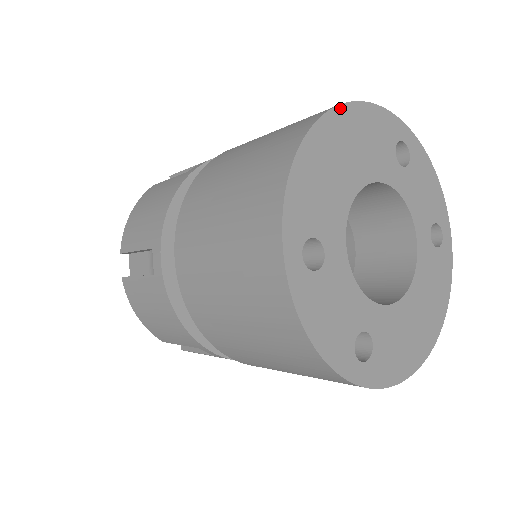
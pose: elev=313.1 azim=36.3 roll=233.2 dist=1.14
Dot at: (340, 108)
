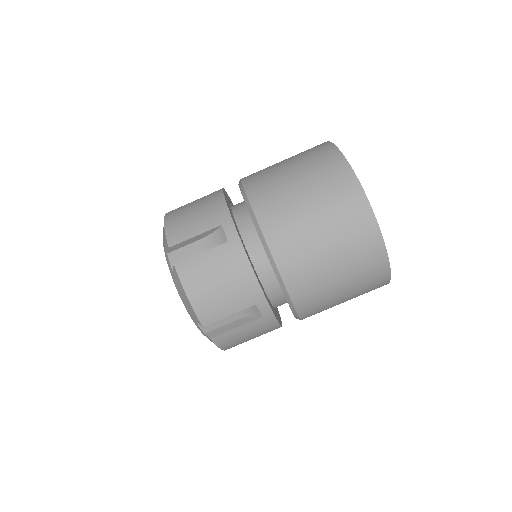
Dot at: occluded
